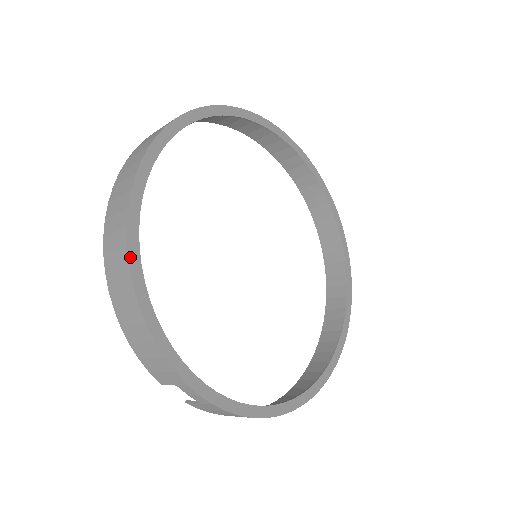
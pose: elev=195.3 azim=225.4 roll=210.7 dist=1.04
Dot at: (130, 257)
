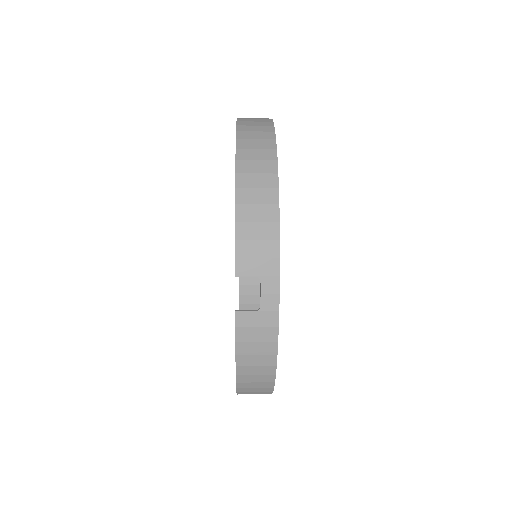
Dot at: (277, 157)
